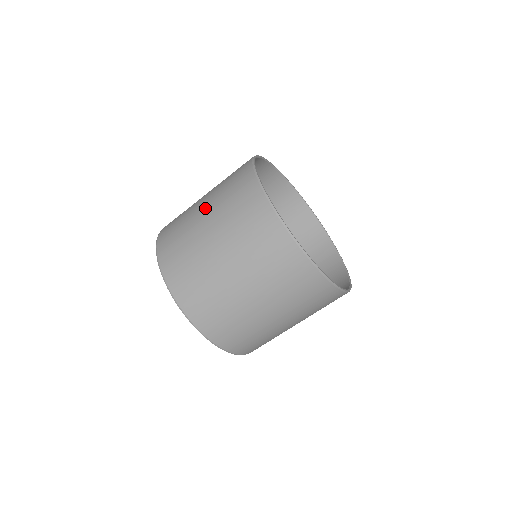
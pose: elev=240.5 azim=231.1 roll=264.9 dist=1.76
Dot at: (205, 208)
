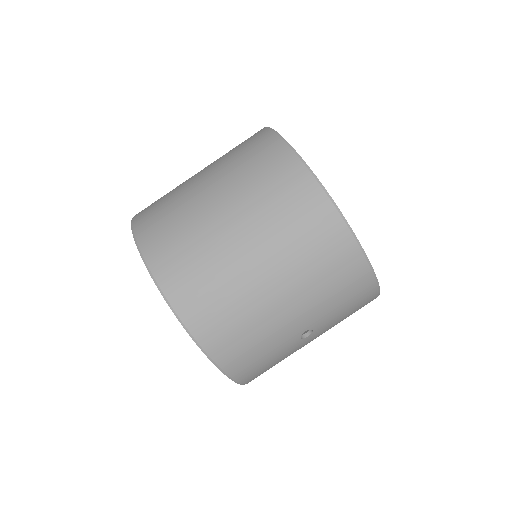
Dot at: occluded
